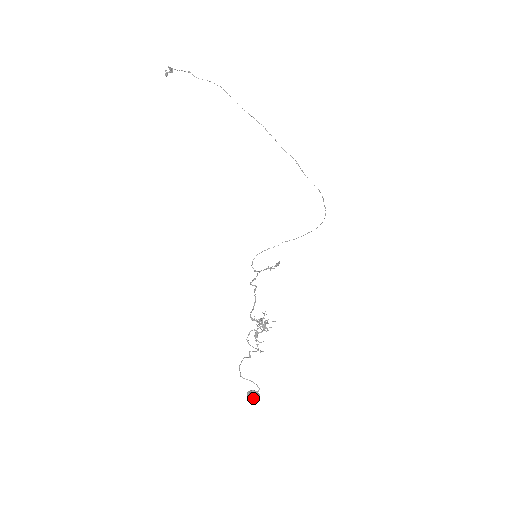
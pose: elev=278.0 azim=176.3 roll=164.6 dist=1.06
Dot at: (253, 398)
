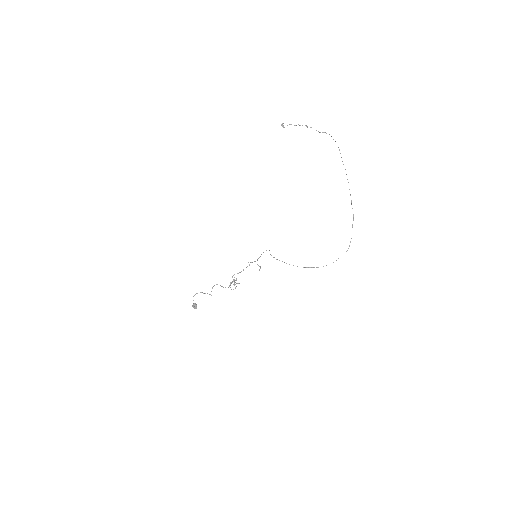
Dot at: (193, 307)
